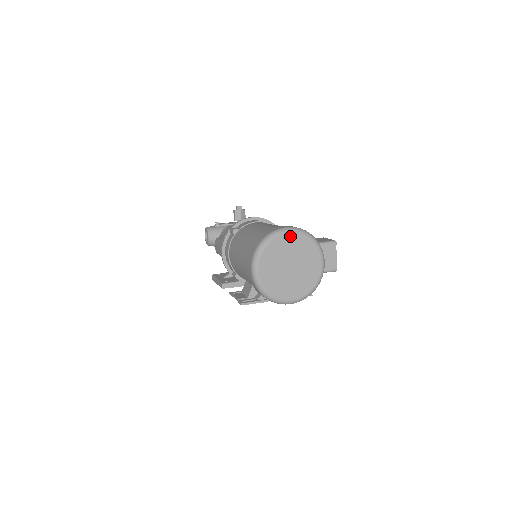
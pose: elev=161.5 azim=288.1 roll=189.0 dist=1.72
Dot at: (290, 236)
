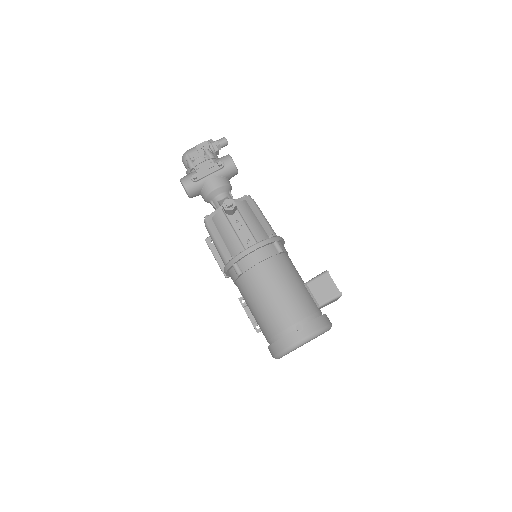
Dot at: occluded
